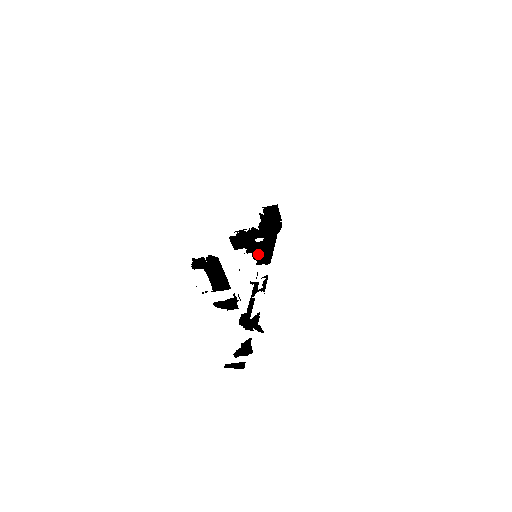
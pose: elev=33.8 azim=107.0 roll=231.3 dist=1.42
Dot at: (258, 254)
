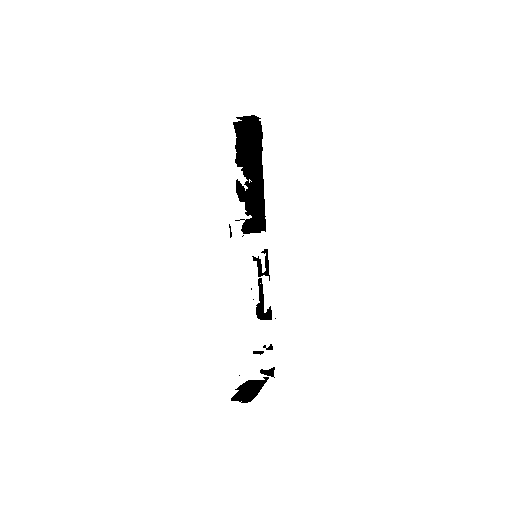
Dot at: (249, 206)
